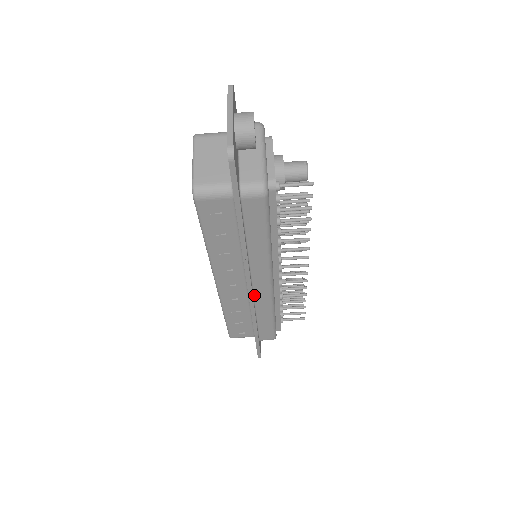
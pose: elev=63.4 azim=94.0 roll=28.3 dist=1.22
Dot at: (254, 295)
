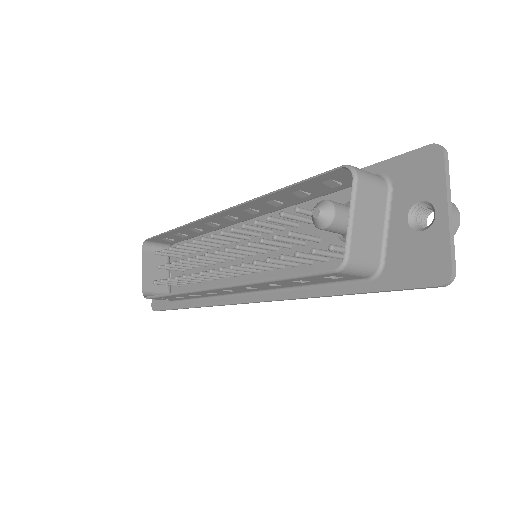
Dot at: occluded
